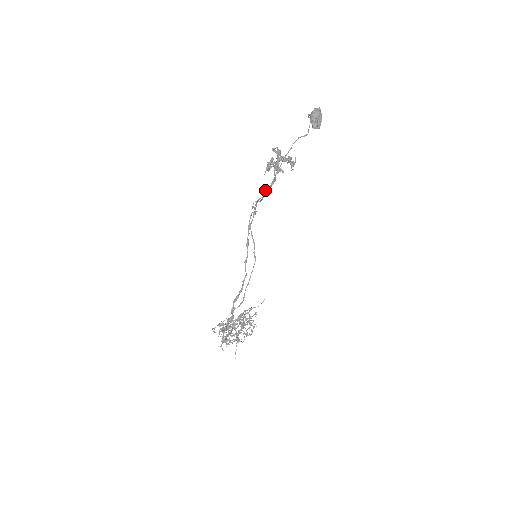
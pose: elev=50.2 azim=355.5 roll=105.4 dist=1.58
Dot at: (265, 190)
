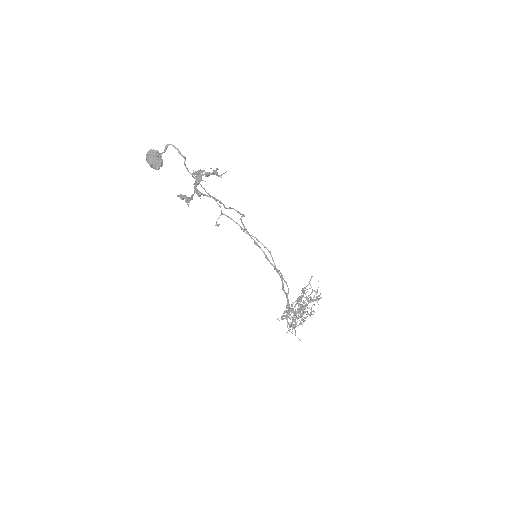
Dot at: occluded
